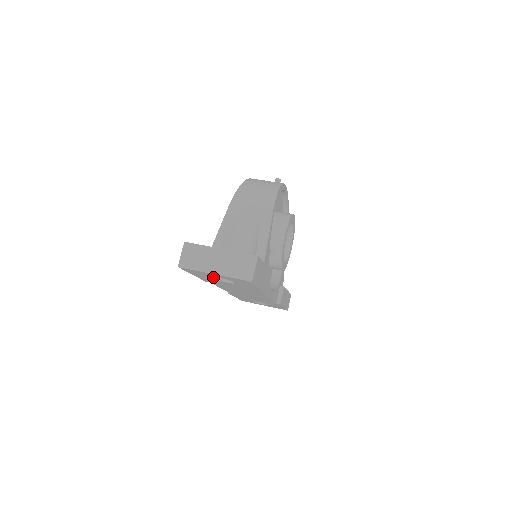
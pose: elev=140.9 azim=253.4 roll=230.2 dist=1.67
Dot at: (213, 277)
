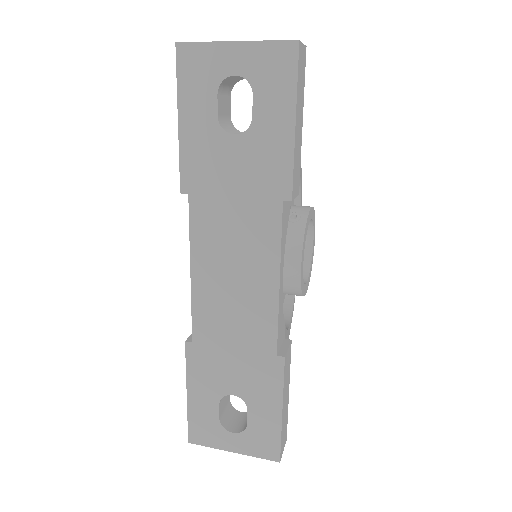
Dot at: (217, 104)
